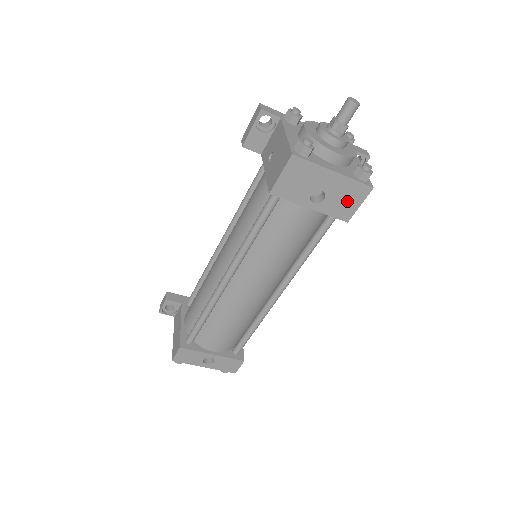
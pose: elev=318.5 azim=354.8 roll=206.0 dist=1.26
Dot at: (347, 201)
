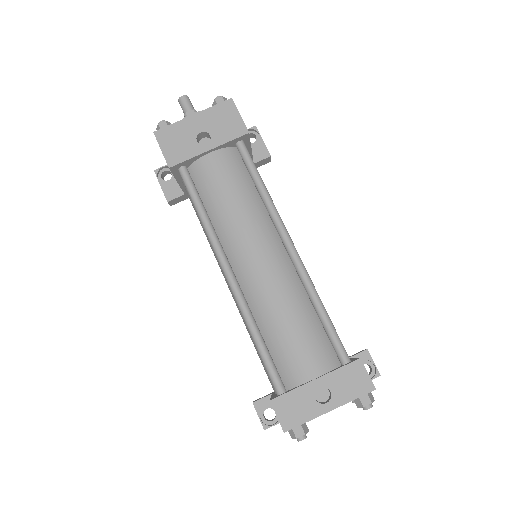
Dot at: (227, 122)
